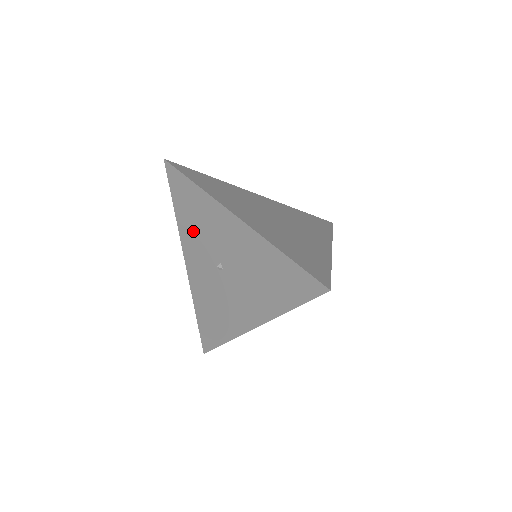
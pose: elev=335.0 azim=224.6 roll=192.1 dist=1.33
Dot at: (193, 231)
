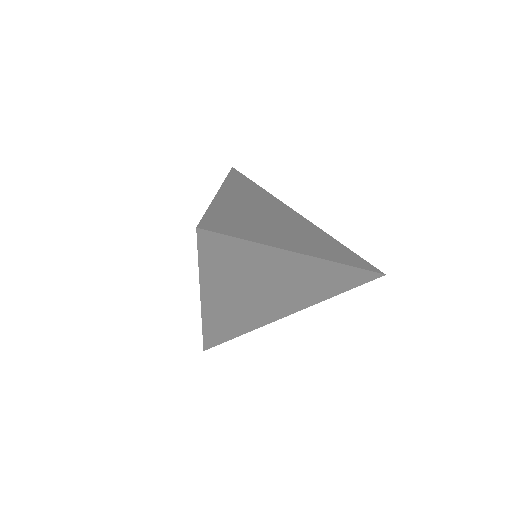
Dot at: occluded
